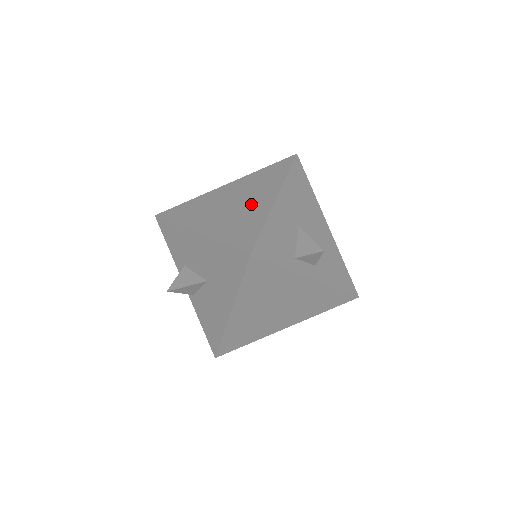
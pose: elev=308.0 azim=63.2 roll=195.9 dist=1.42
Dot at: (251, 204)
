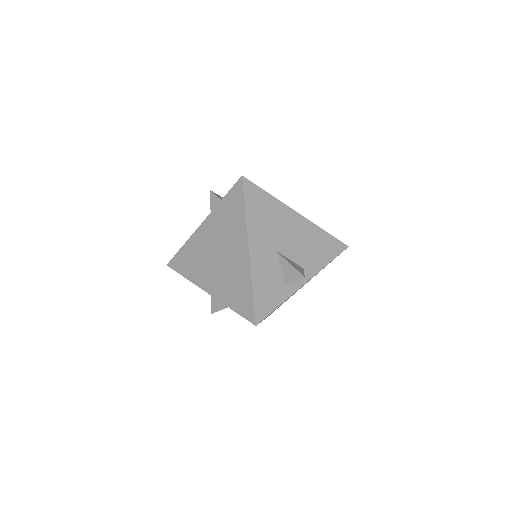
Dot at: (233, 258)
